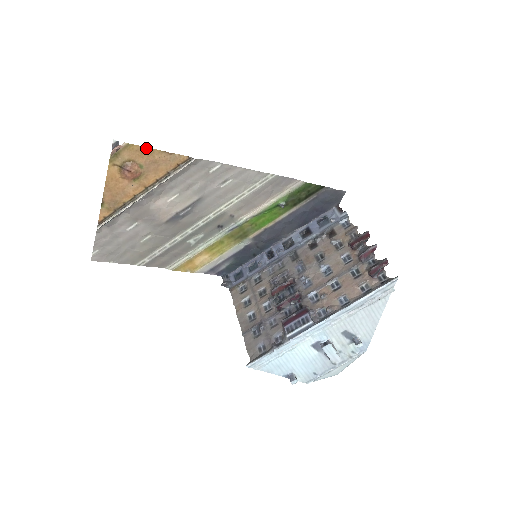
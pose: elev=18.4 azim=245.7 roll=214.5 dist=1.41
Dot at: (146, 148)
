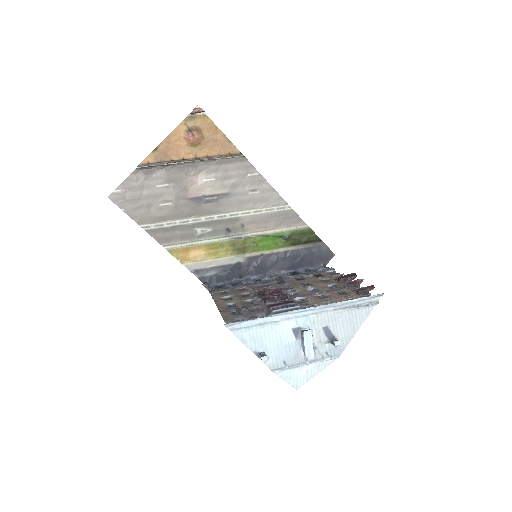
Dot at: (216, 126)
